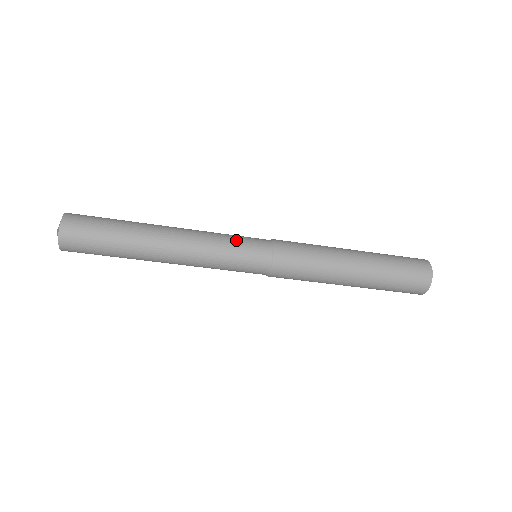
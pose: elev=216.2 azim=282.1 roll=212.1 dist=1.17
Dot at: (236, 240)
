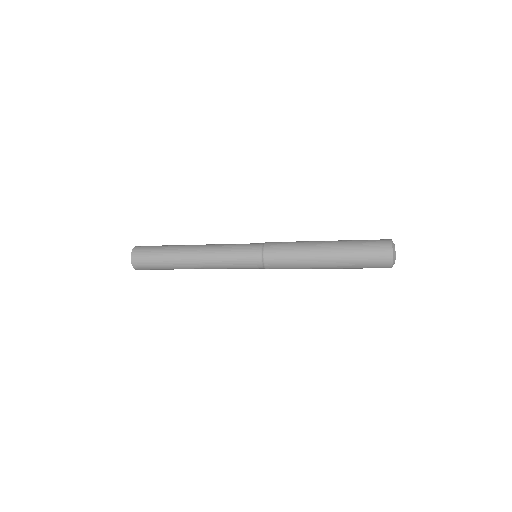
Dot at: (237, 265)
